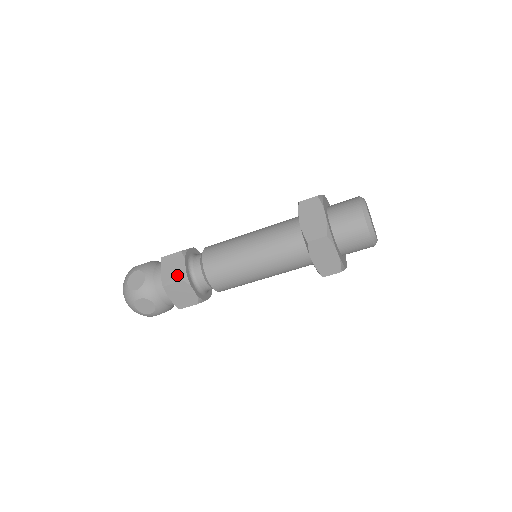
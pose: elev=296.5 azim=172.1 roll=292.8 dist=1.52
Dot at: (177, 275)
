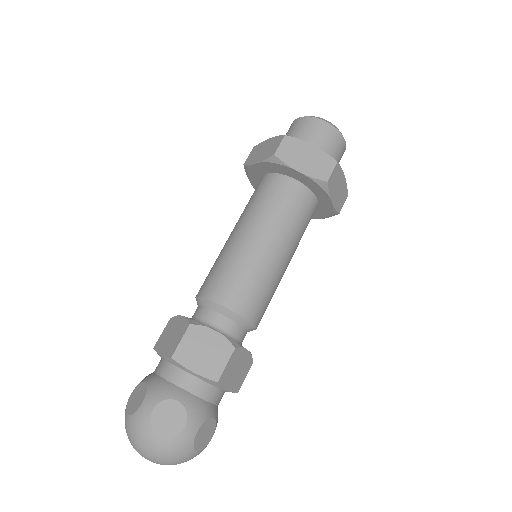
Dot at: (220, 351)
